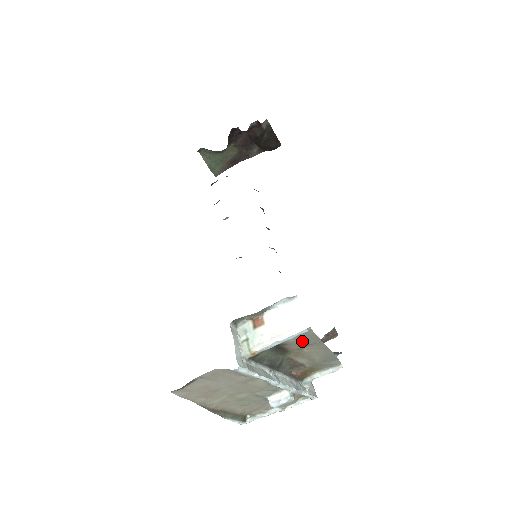
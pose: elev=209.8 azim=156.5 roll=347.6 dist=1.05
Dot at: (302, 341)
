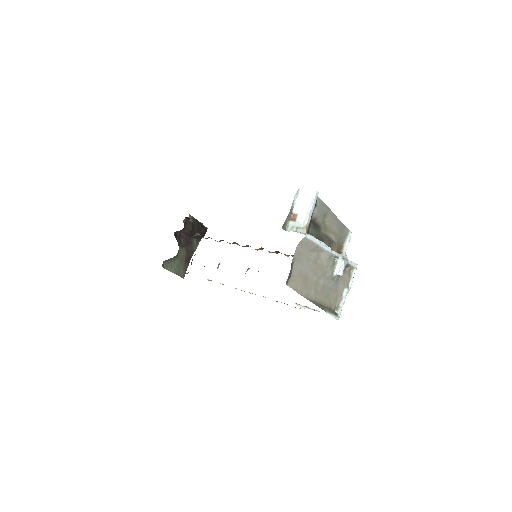
Dot at: (321, 212)
